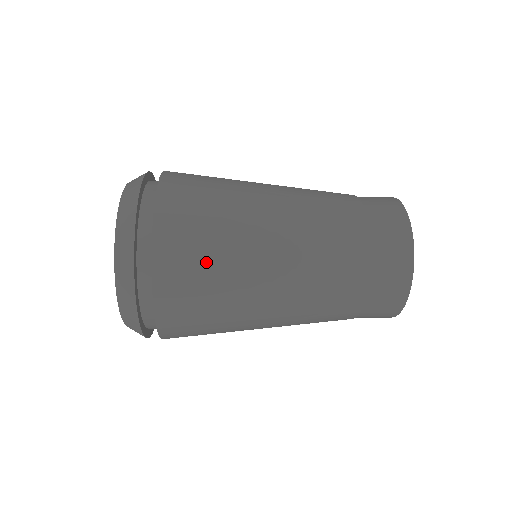
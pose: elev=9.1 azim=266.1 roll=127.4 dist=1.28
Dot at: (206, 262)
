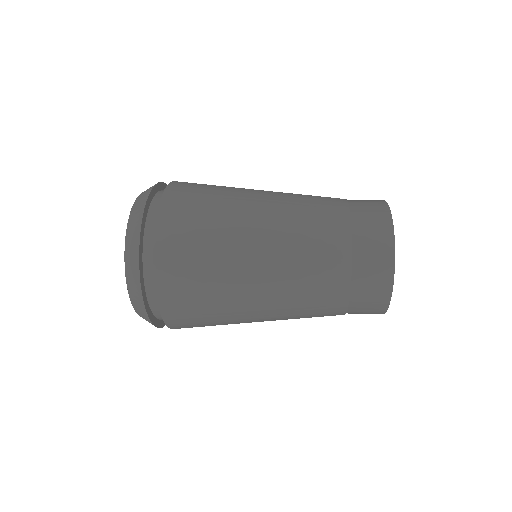
Dot at: (208, 323)
